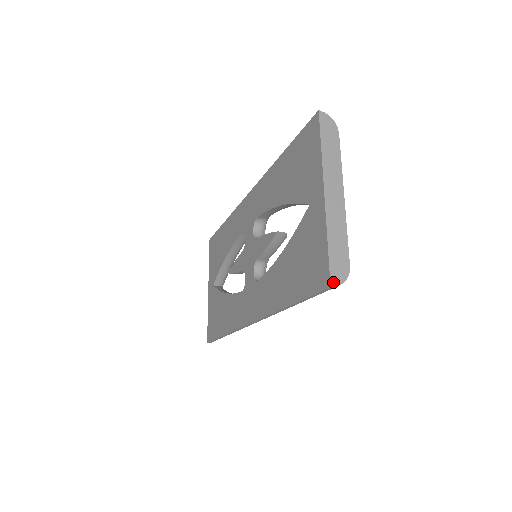
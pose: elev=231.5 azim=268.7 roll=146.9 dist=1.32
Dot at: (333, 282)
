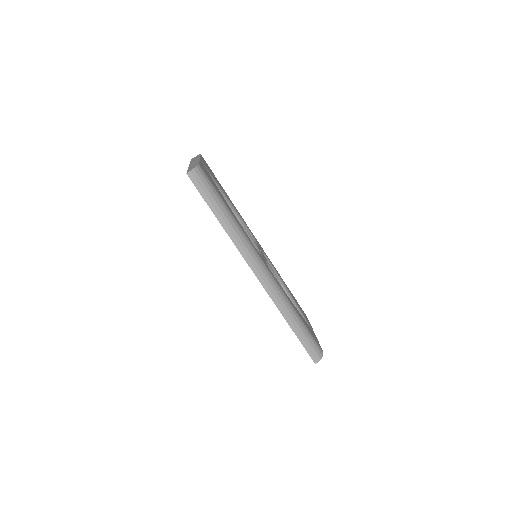
Dot at: (188, 172)
